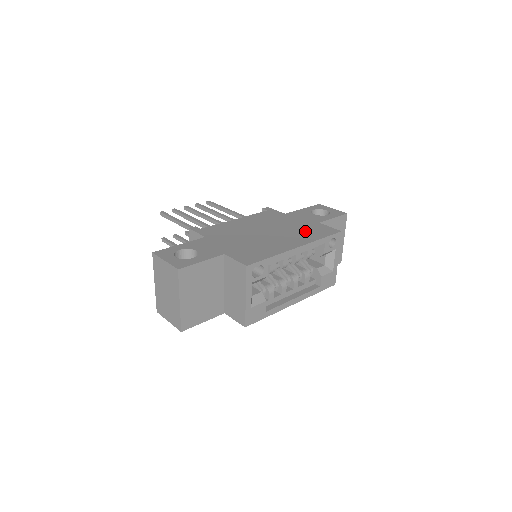
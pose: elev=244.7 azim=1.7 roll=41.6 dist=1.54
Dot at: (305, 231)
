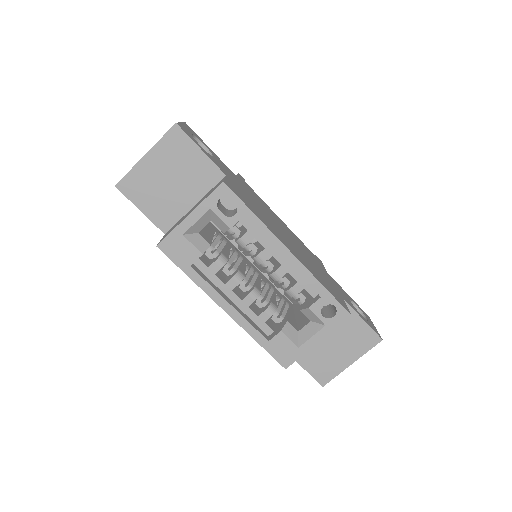
Dot at: (319, 274)
